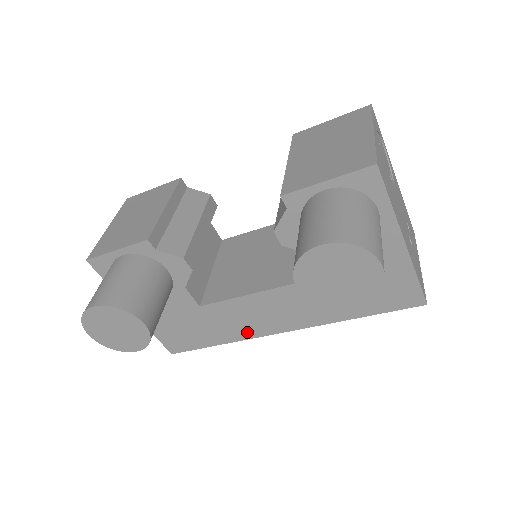
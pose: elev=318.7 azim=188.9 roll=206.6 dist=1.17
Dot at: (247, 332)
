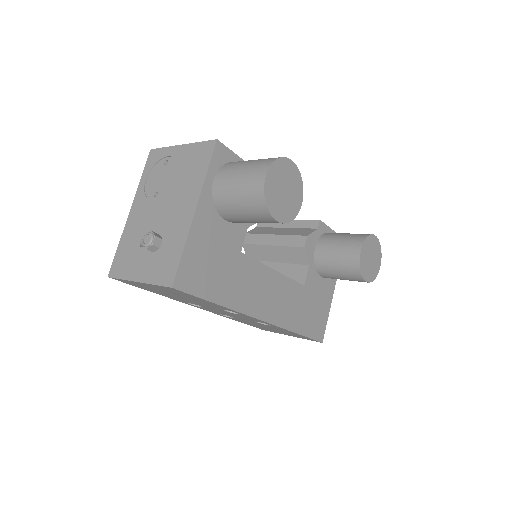
Dot at: (245, 304)
